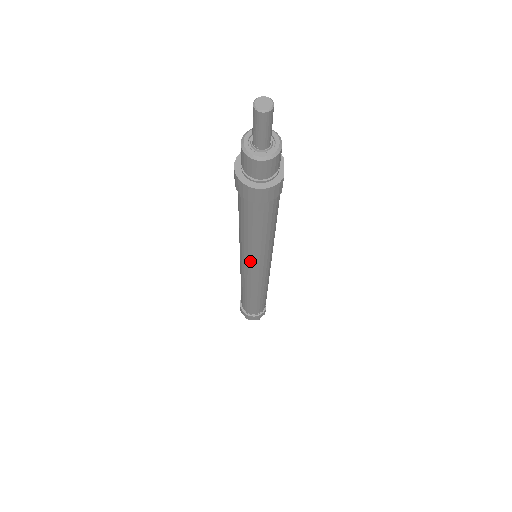
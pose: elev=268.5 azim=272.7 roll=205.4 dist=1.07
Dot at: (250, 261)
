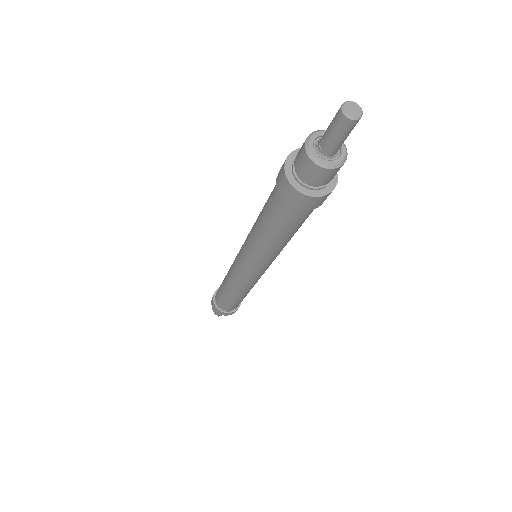
Dot at: (263, 264)
